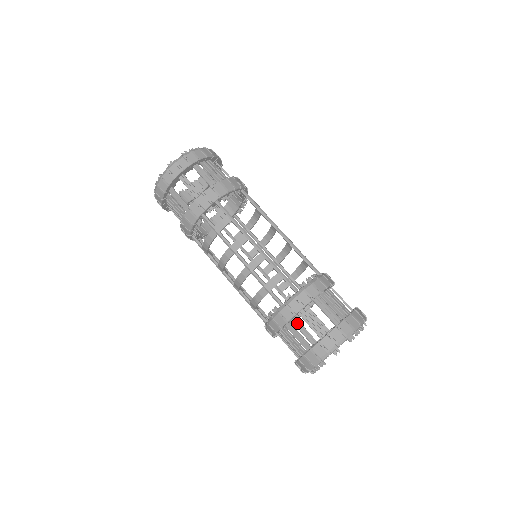
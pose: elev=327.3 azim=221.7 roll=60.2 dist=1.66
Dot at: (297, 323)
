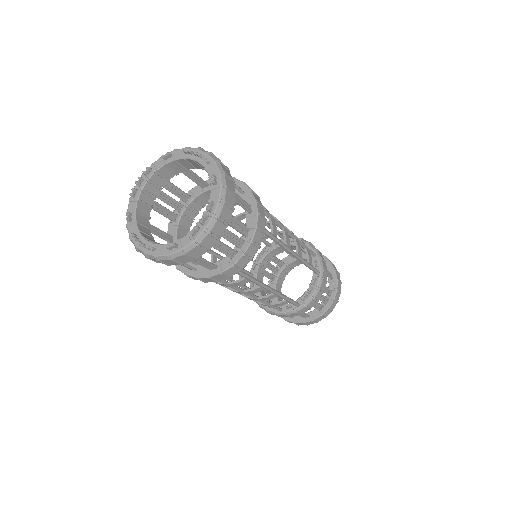
Dot at: occluded
